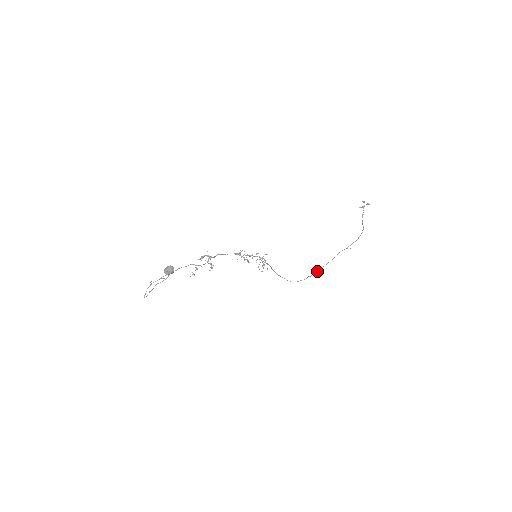
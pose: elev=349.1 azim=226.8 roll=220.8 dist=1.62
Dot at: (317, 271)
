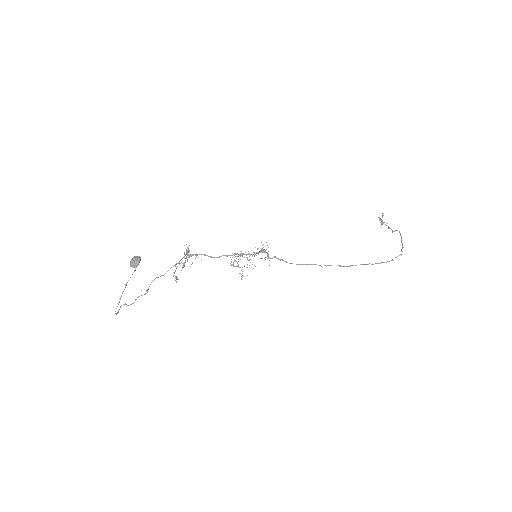
Dot at: (363, 264)
